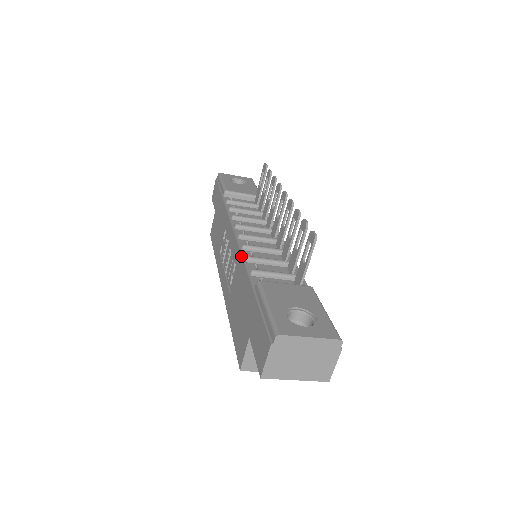
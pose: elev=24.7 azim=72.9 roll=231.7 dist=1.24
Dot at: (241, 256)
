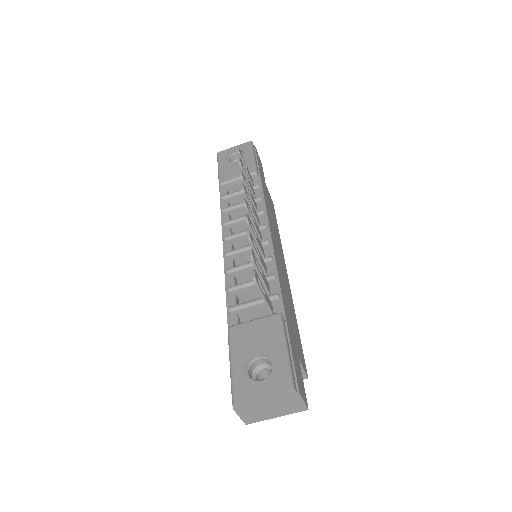
Dot at: (225, 285)
